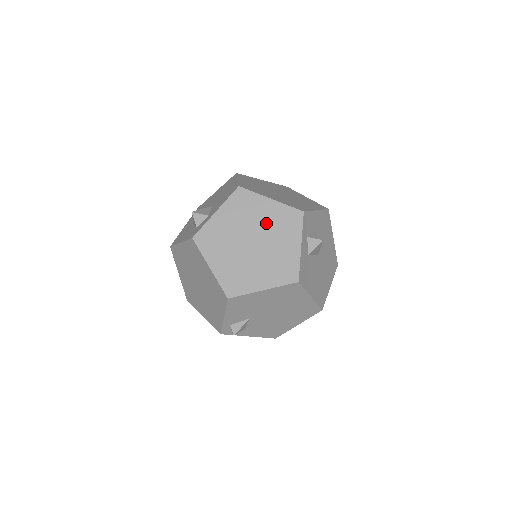
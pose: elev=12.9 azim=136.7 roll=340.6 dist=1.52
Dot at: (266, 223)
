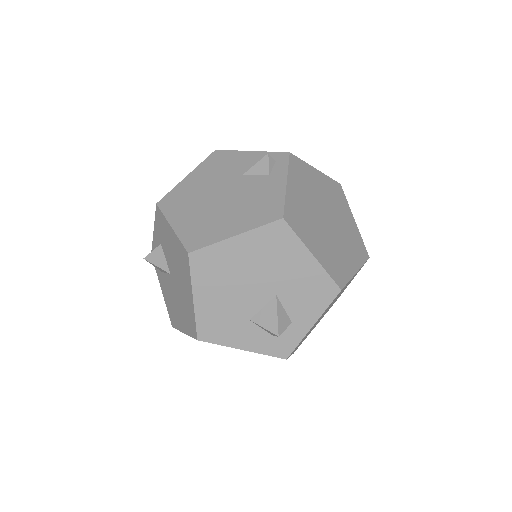
Dot at: occluded
